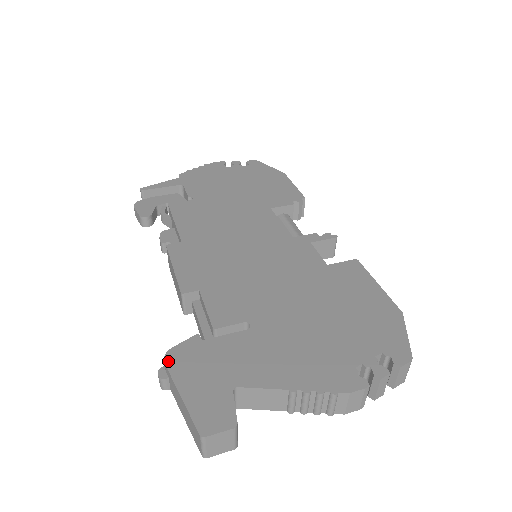
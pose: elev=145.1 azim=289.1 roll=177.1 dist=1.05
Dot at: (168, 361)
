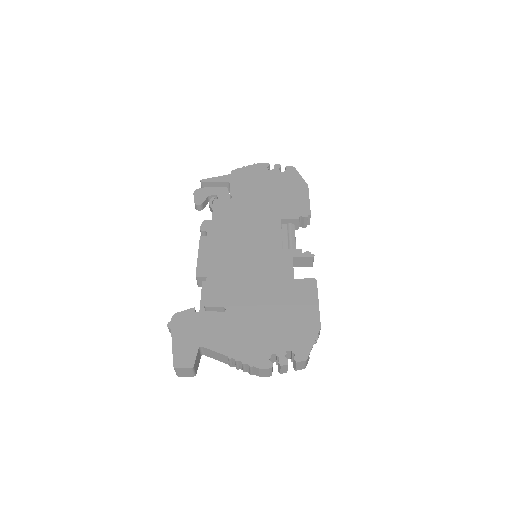
Dot at: (173, 320)
